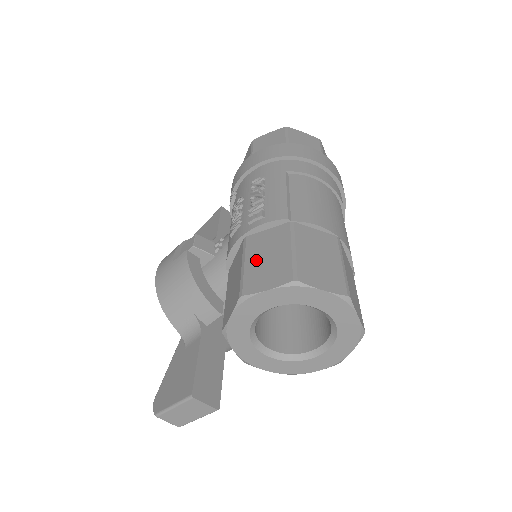
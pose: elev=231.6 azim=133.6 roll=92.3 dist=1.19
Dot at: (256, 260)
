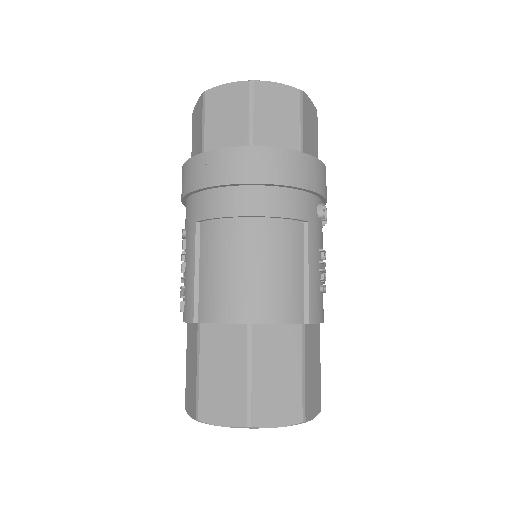
Dot at: (188, 367)
